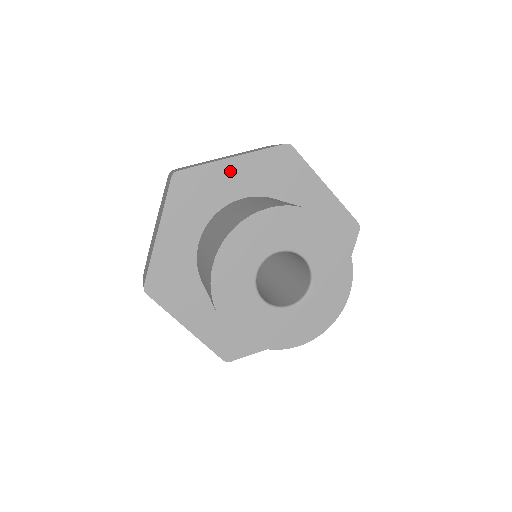
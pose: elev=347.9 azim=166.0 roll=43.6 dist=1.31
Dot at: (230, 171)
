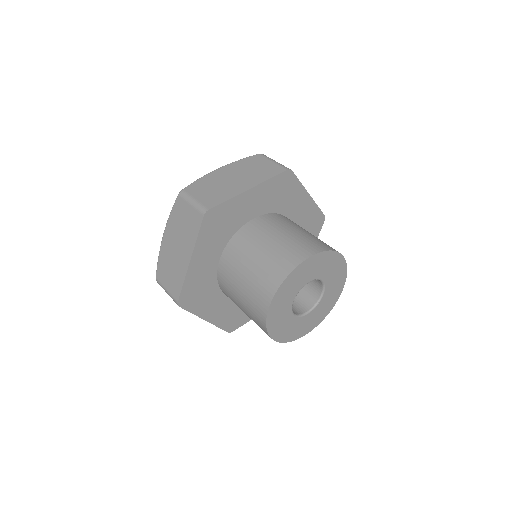
Dot at: (198, 265)
